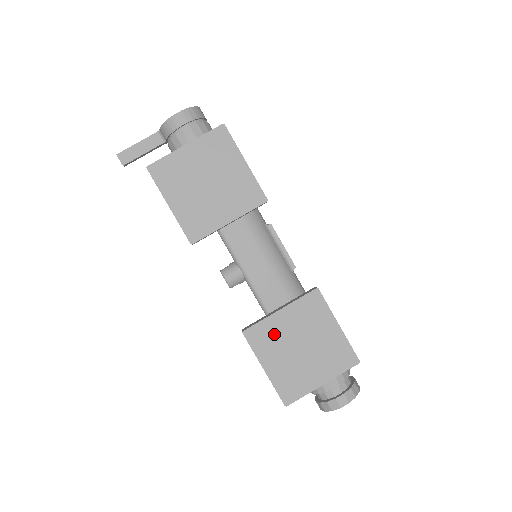
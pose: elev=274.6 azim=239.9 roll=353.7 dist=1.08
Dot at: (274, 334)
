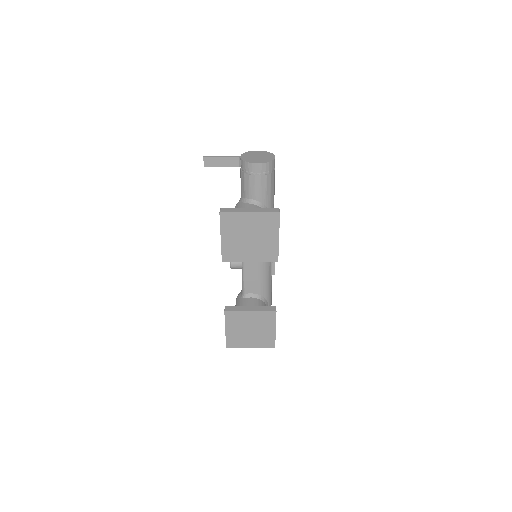
Dot at: (240, 319)
